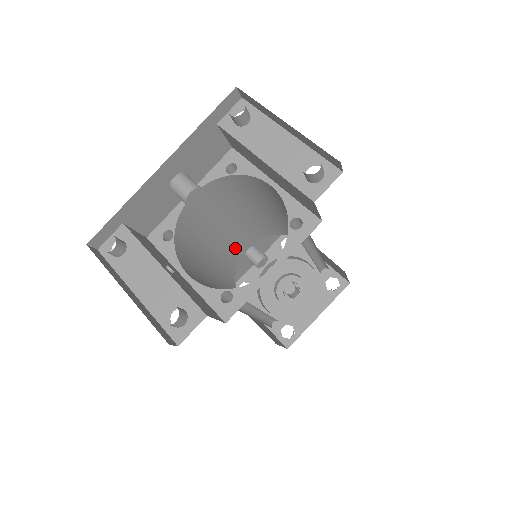
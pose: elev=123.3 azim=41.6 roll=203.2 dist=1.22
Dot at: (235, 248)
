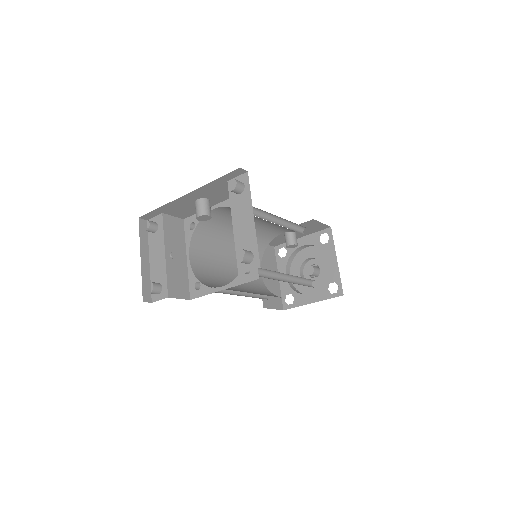
Dot at: (268, 232)
